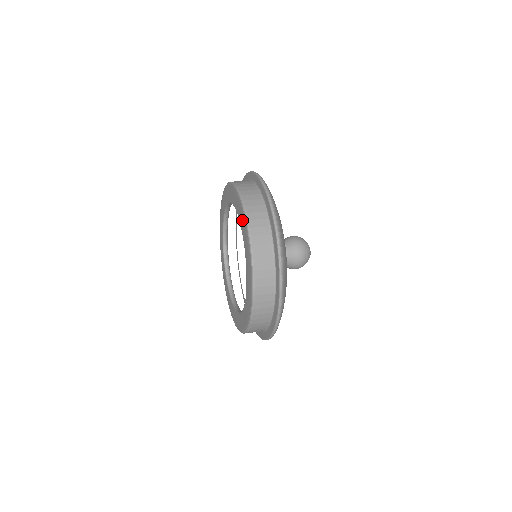
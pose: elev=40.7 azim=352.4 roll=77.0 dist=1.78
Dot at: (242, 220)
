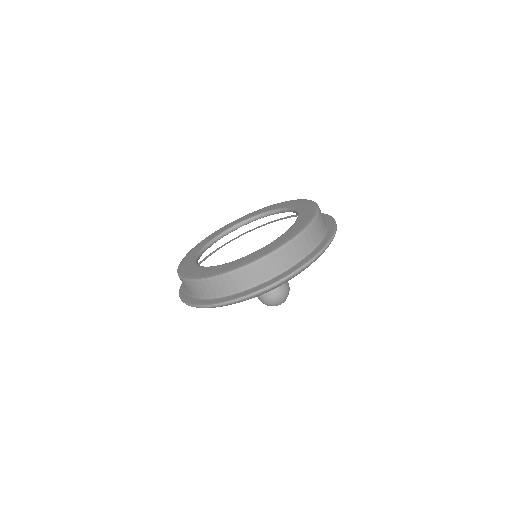
Dot at: (304, 220)
